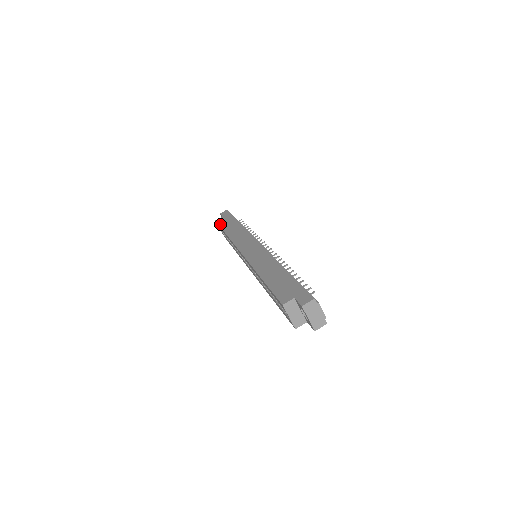
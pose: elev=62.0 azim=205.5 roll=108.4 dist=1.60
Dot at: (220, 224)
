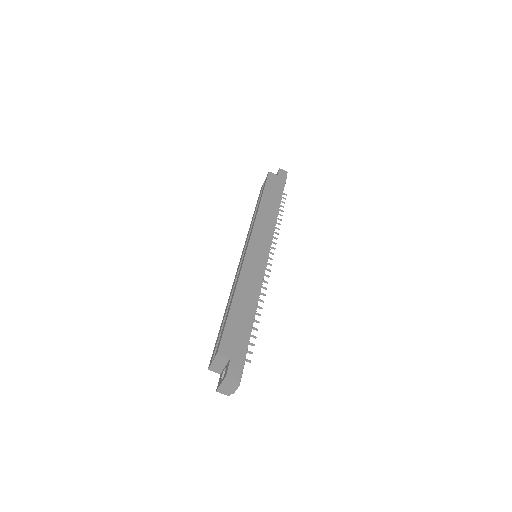
Dot at: (268, 182)
